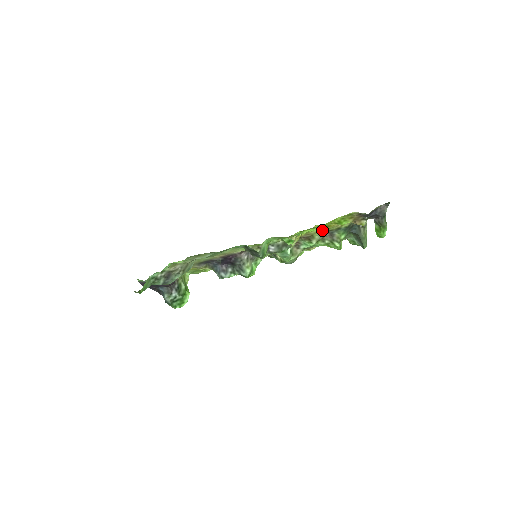
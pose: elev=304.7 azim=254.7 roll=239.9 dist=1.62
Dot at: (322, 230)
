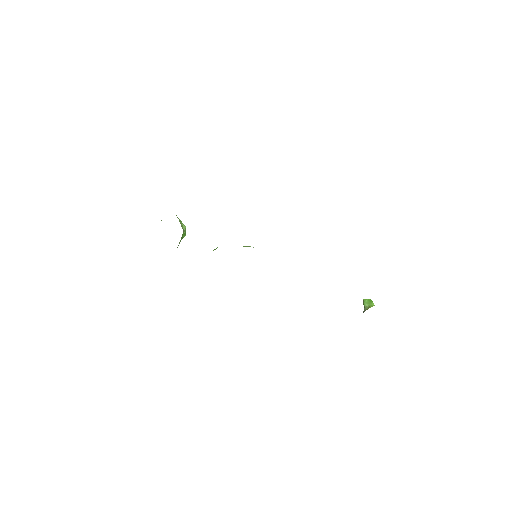
Dot at: occluded
